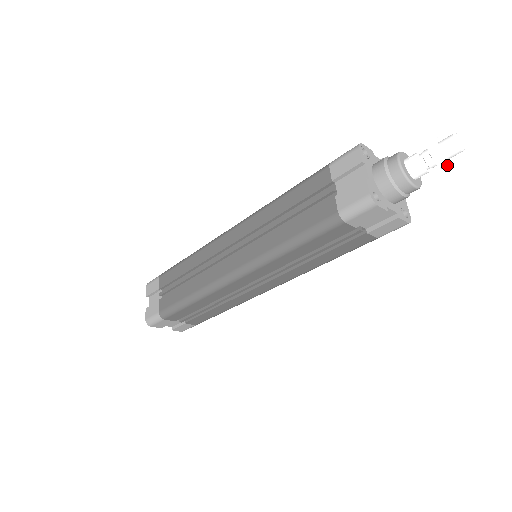
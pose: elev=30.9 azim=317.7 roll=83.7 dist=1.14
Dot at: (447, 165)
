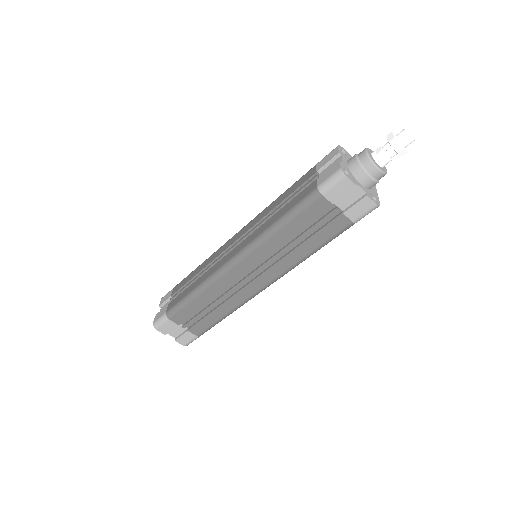
Dot at: (403, 152)
